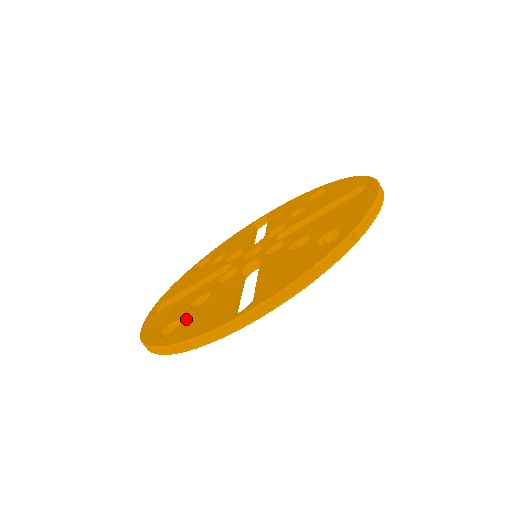
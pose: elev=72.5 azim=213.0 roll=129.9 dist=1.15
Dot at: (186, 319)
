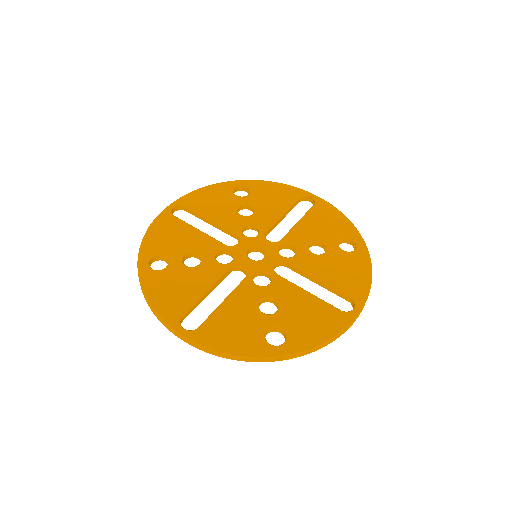
Dot at: (170, 271)
